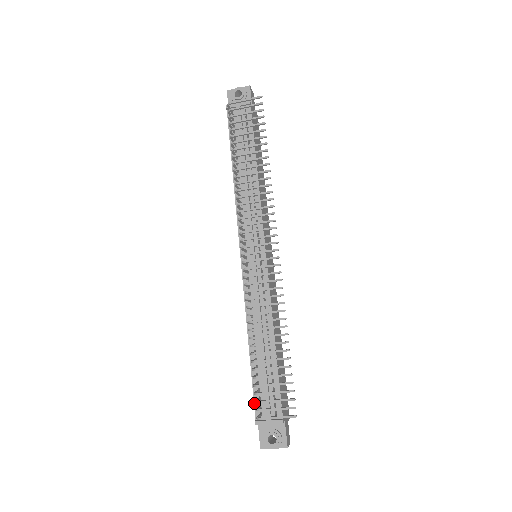
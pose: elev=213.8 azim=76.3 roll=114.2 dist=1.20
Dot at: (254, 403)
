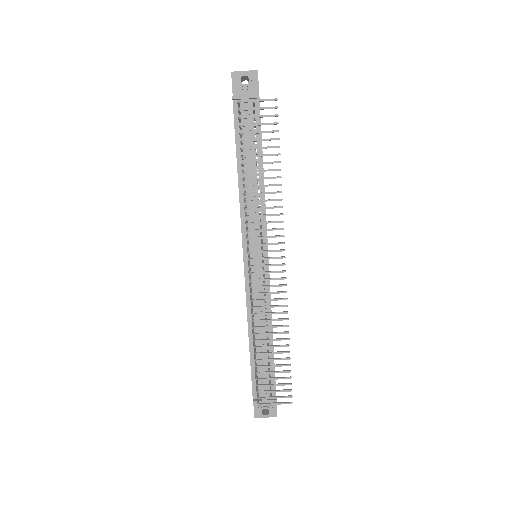
Dot at: (252, 386)
